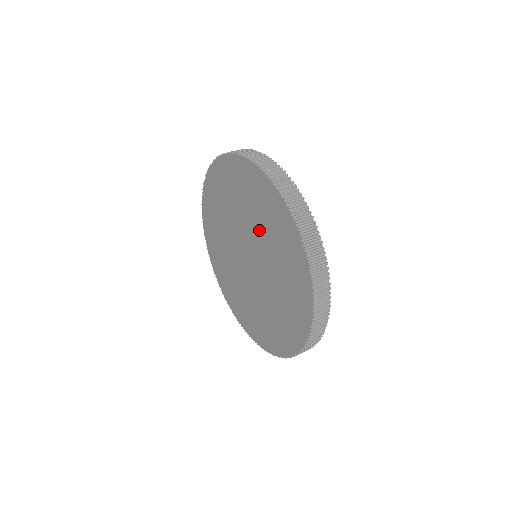
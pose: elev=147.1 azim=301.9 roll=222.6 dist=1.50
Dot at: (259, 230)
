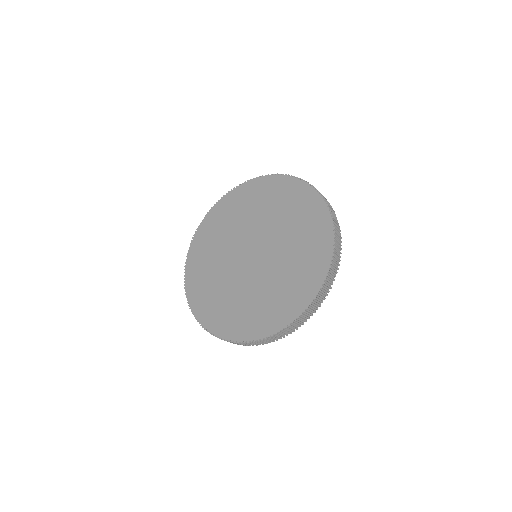
Dot at: (278, 223)
